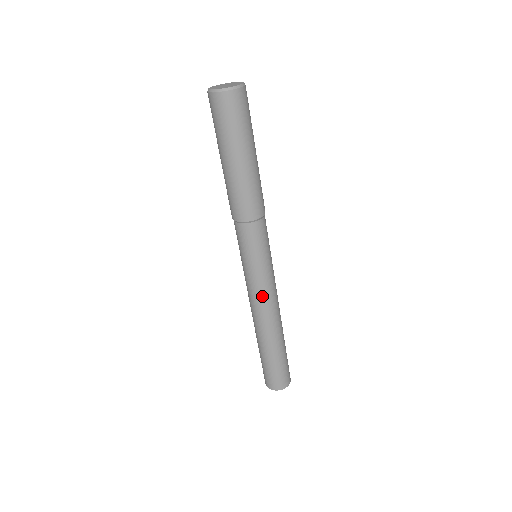
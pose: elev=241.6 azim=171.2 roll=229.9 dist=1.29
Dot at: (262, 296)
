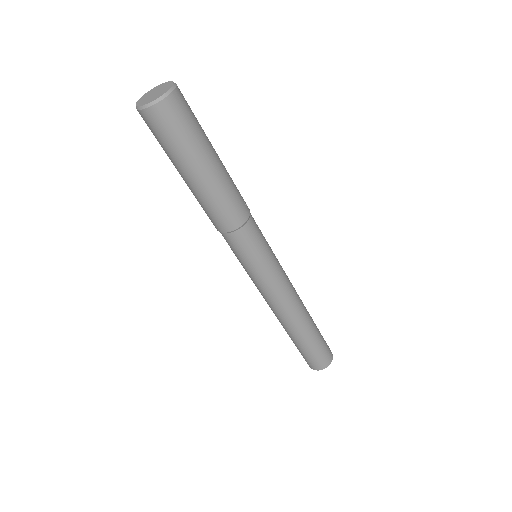
Dot at: (266, 296)
